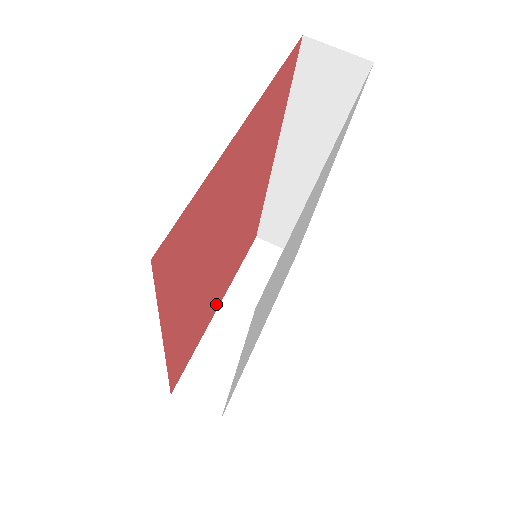
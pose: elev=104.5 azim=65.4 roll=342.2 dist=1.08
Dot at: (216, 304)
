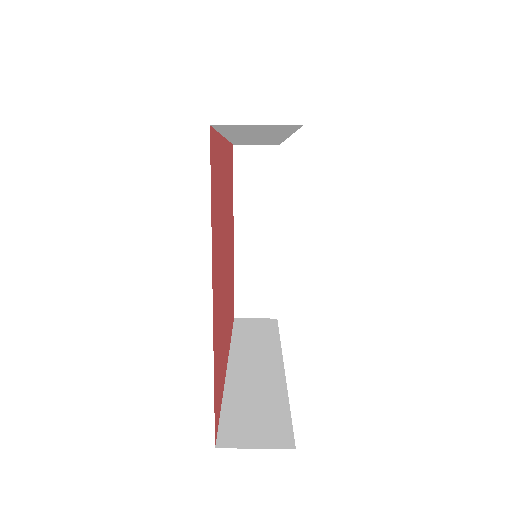
Dot at: (232, 243)
